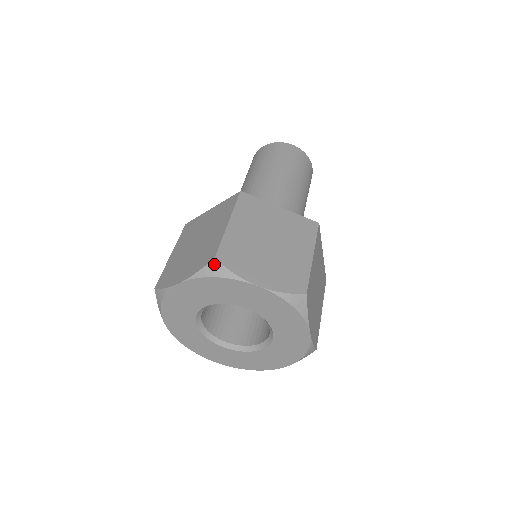
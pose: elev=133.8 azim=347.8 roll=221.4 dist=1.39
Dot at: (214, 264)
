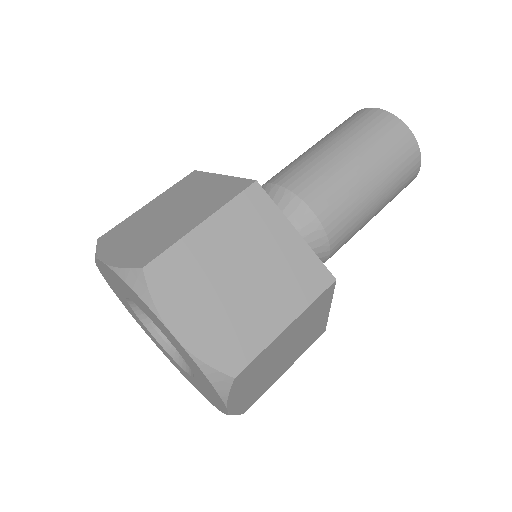
Dot at: (139, 274)
